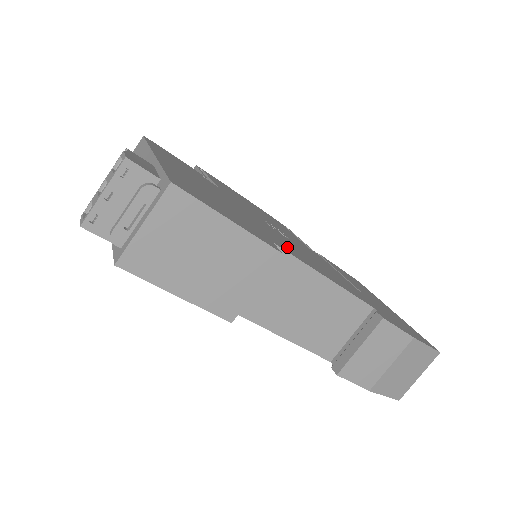
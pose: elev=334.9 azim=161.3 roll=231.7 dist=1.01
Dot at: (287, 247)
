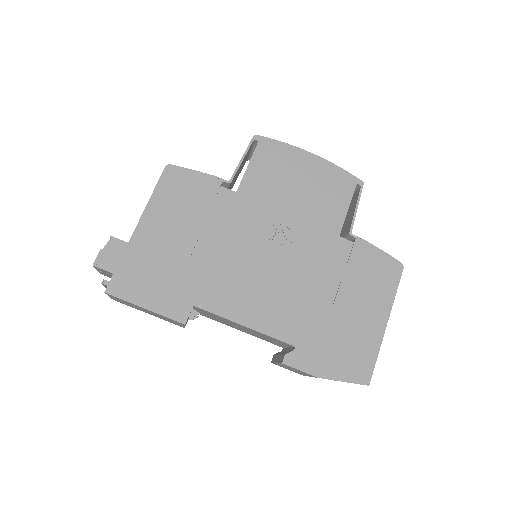
Dot at: (225, 295)
